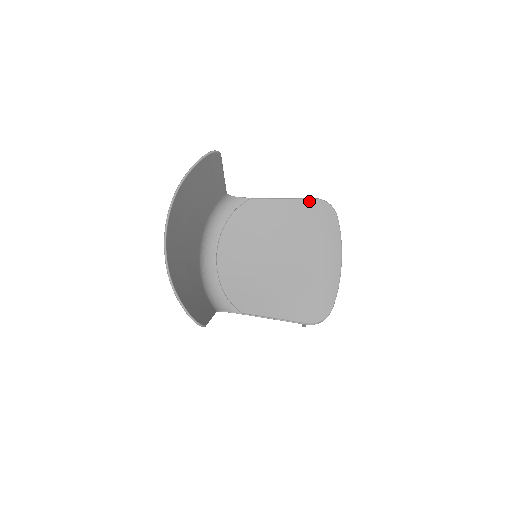
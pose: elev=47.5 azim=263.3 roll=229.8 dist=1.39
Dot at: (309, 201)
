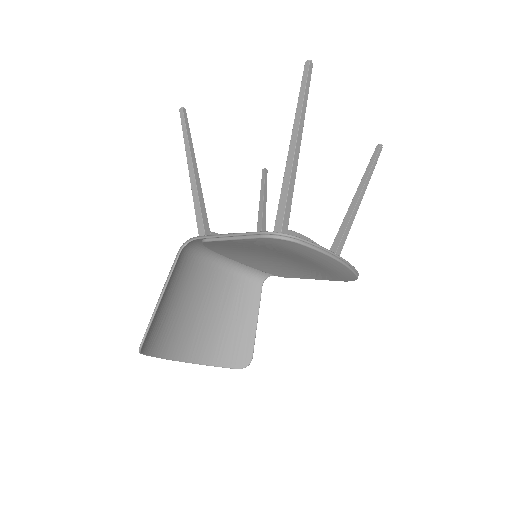
Dot at: (257, 240)
